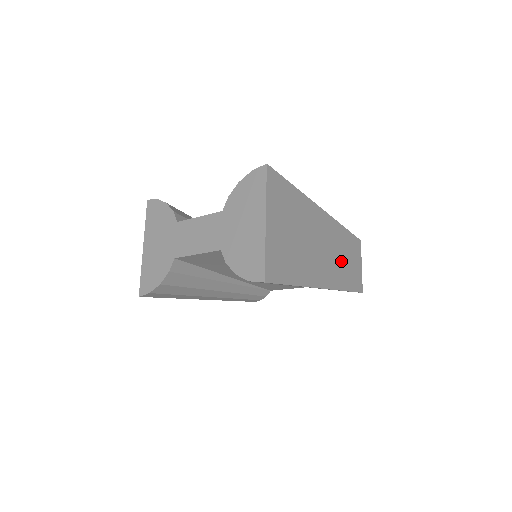
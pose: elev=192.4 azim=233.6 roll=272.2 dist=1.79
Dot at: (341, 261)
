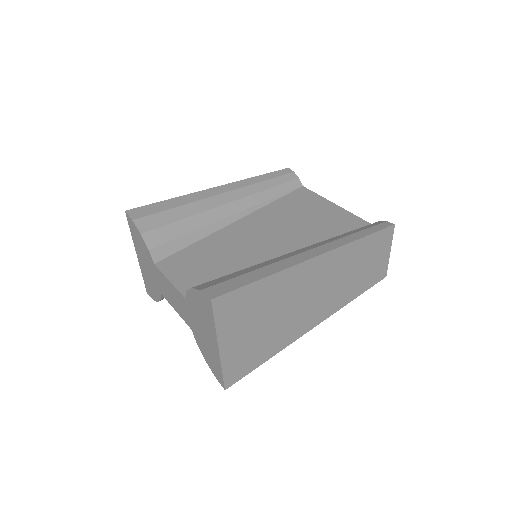
Dot at: (349, 279)
